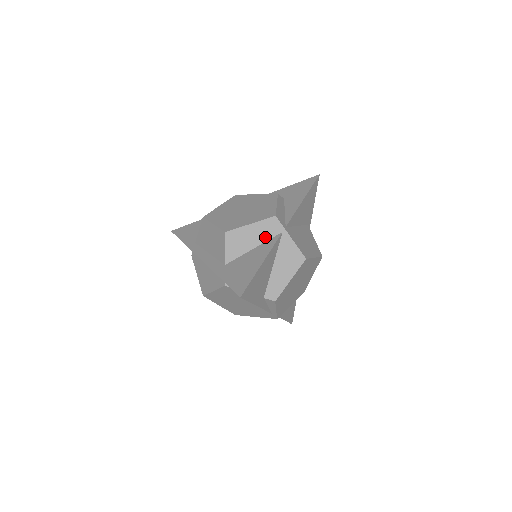
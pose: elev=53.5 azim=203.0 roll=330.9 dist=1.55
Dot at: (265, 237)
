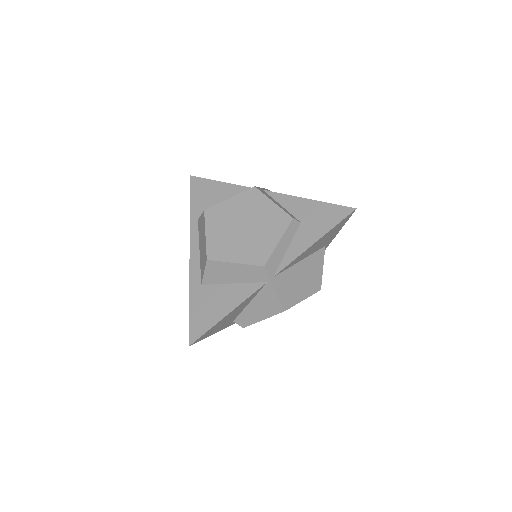
Dot at: (247, 279)
